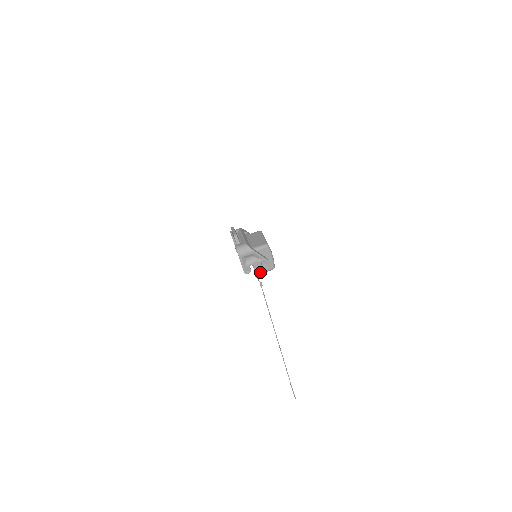
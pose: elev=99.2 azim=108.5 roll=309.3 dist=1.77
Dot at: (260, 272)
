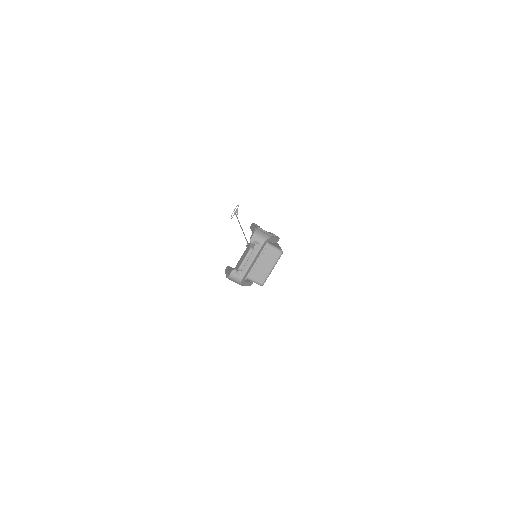
Dot at: occluded
